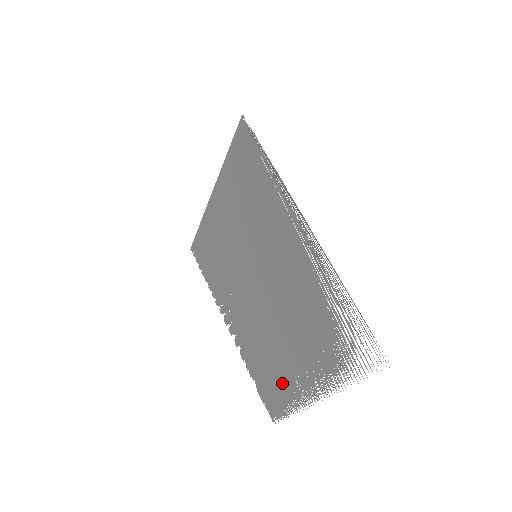
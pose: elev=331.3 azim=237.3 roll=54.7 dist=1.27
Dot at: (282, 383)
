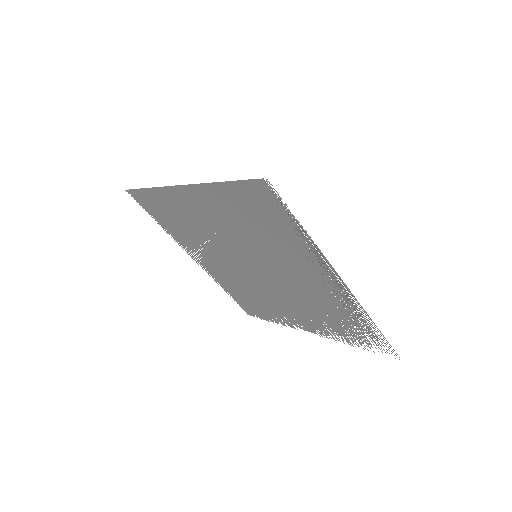
Dot at: (269, 311)
